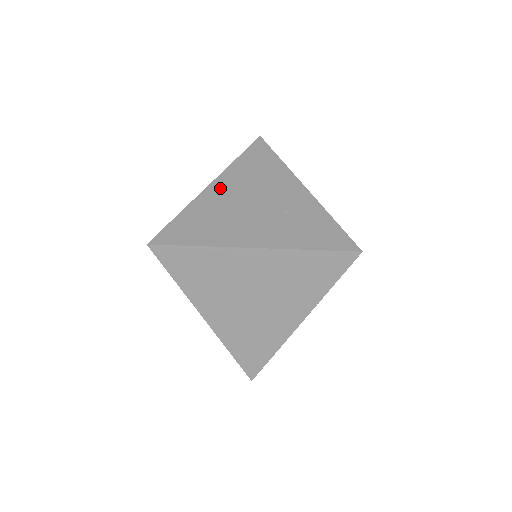
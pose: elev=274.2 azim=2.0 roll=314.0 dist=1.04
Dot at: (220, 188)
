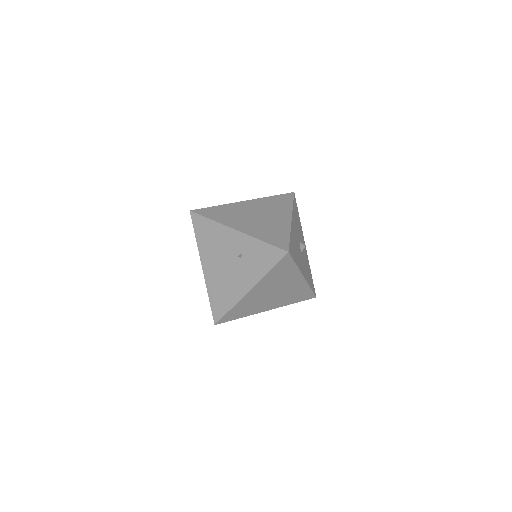
Dot at: (208, 267)
